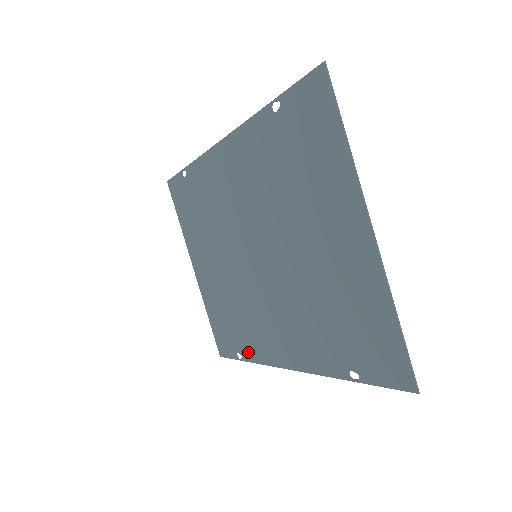
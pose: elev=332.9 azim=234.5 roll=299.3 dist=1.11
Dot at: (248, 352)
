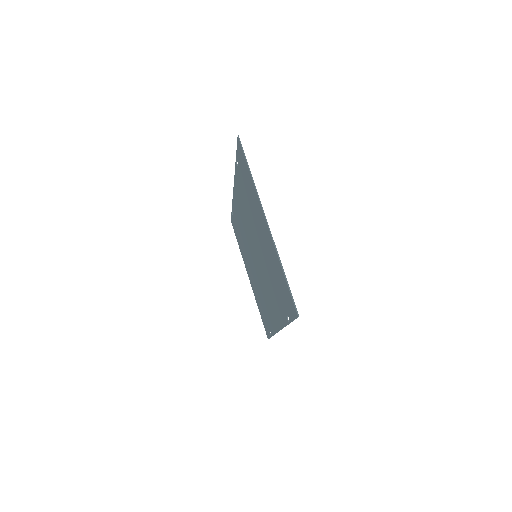
Dot at: (271, 328)
